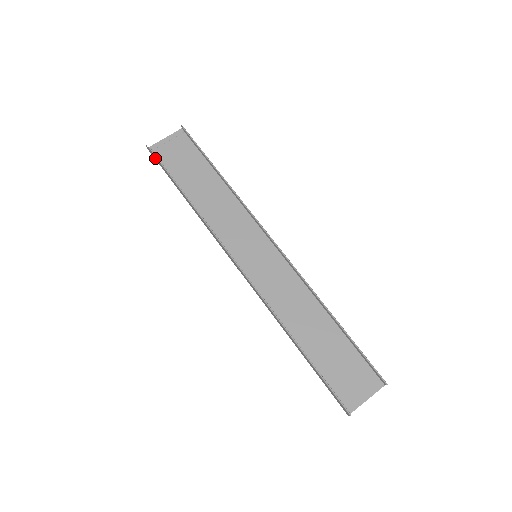
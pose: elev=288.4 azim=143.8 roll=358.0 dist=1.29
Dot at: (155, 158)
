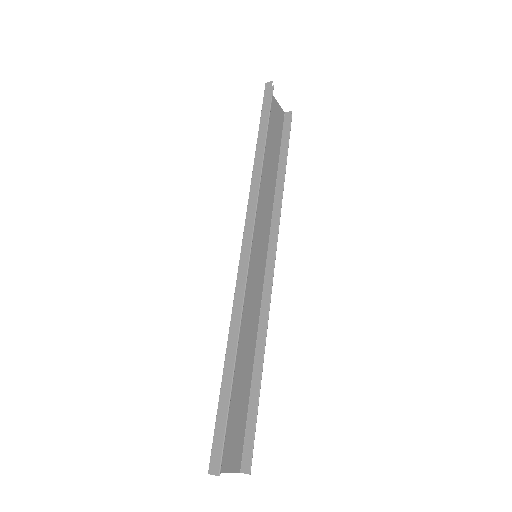
Dot at: (266, 97)
